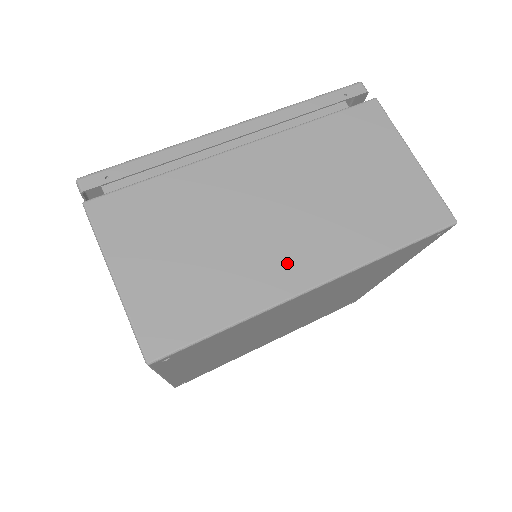
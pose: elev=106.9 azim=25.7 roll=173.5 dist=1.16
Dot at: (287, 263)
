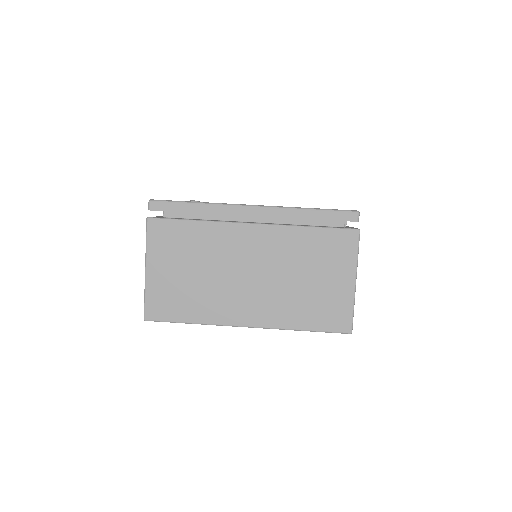
Dot at: (238, 307)
